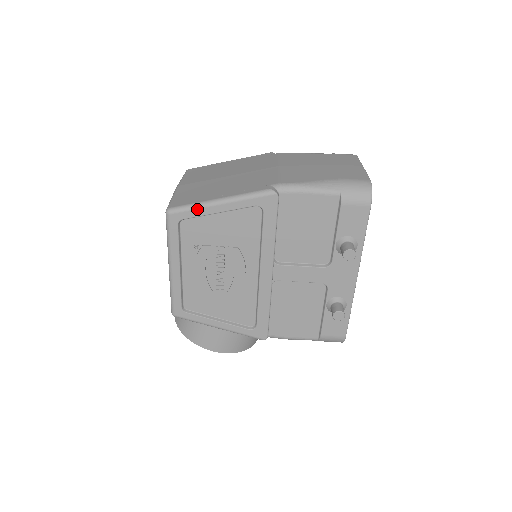
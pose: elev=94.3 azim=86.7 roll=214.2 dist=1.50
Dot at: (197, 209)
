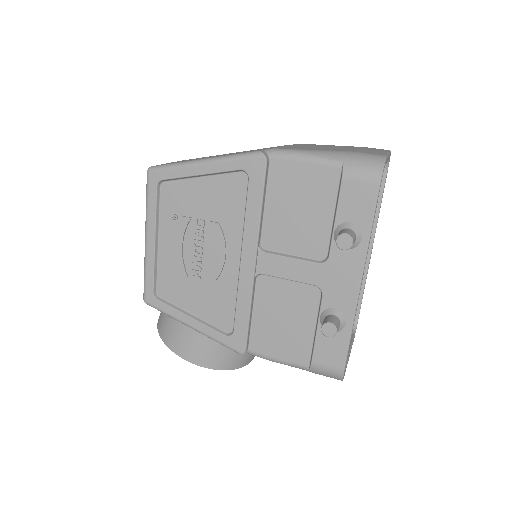
Dot at: (178, 168)
